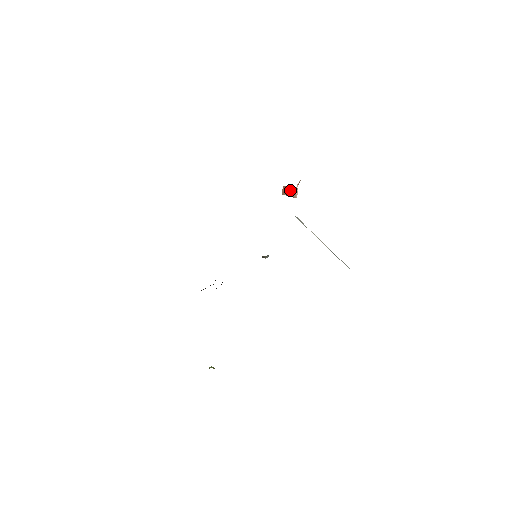
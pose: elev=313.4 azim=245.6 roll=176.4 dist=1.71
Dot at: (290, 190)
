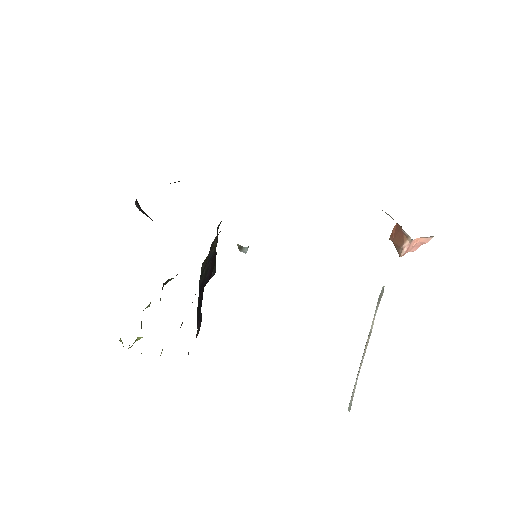
Dot at: (401, 236)
